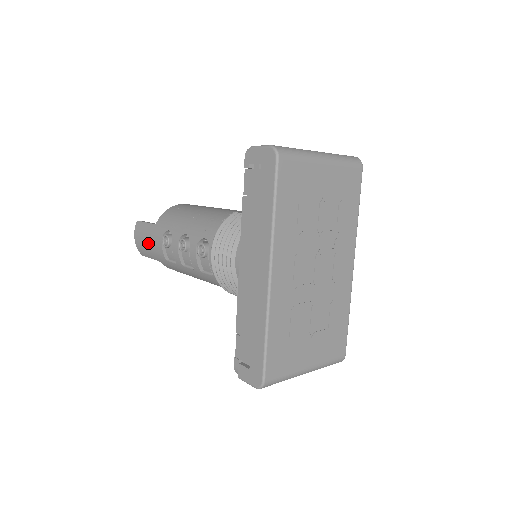
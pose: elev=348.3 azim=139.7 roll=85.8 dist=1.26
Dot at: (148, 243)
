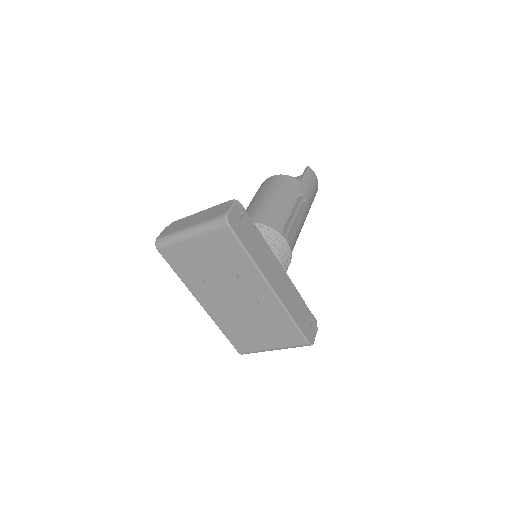
Dot at: occluded
